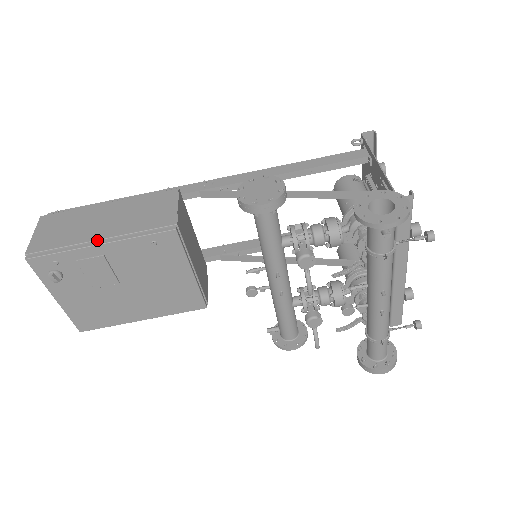
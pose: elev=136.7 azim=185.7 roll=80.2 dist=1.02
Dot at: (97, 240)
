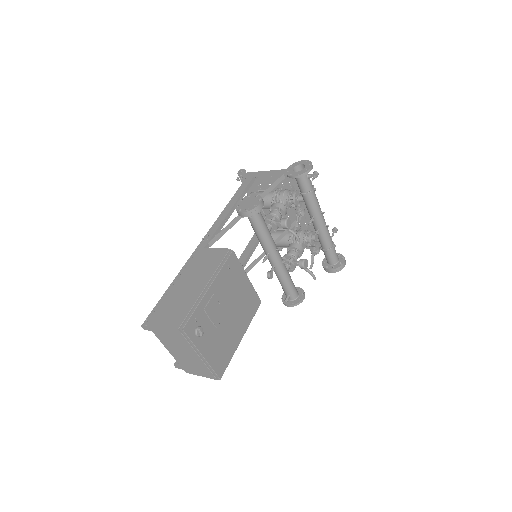
Dot at: (205, 288)
